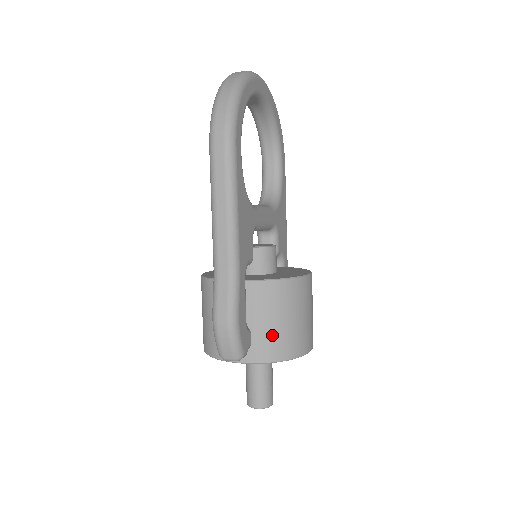
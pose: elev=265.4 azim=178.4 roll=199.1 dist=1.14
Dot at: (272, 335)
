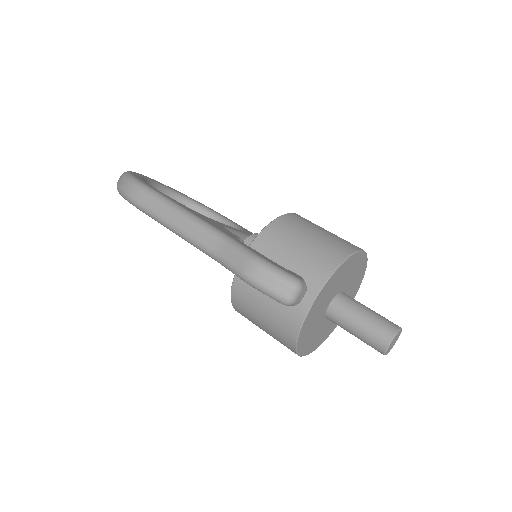
Dot at: (309, 256)
